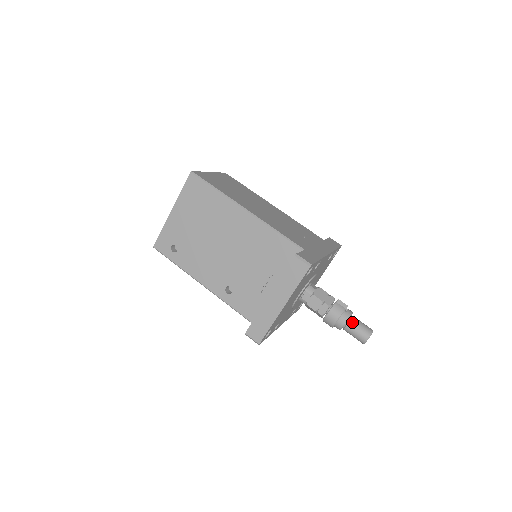
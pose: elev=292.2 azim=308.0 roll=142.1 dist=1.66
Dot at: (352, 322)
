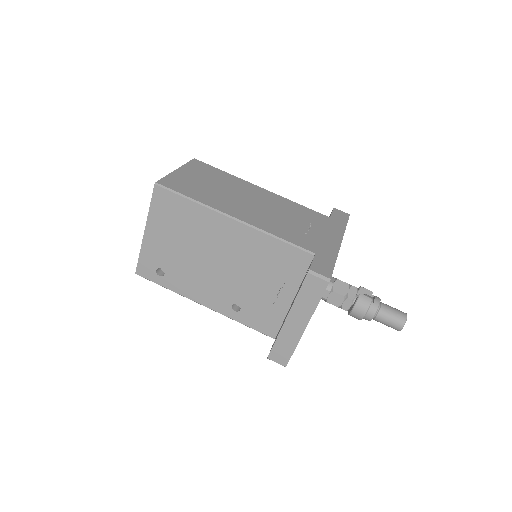
Dot at: (382, 312)
